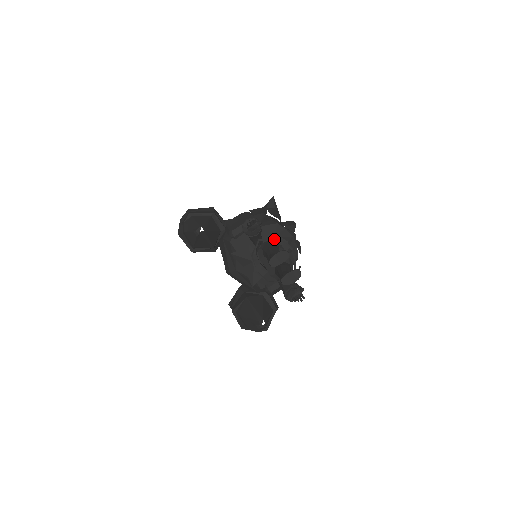
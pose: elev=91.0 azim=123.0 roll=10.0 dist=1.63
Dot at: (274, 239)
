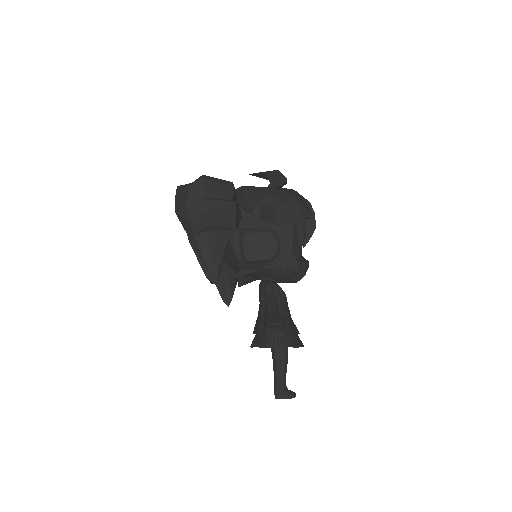
Dot at: (286, 279)
